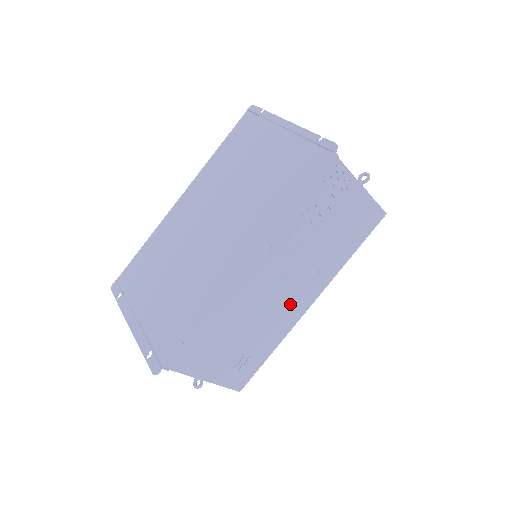
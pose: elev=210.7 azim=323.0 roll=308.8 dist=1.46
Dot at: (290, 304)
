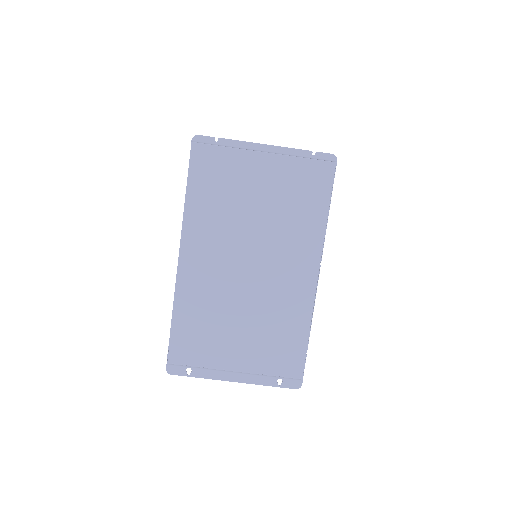
Dot at: occluded
